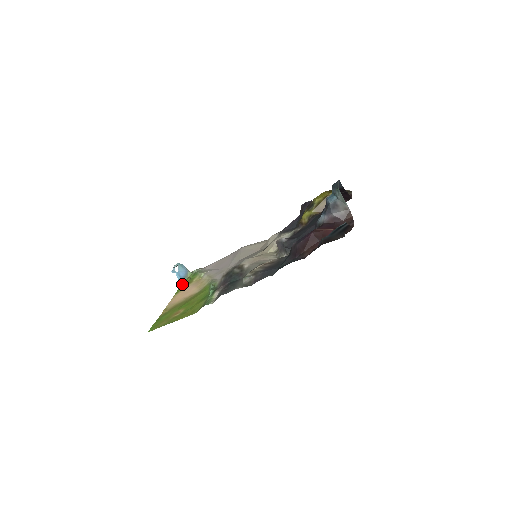
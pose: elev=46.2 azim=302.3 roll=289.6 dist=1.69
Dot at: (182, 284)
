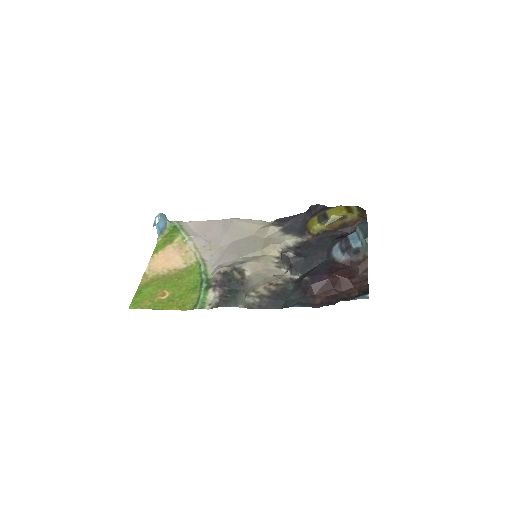
Dot at: (161, 239)
